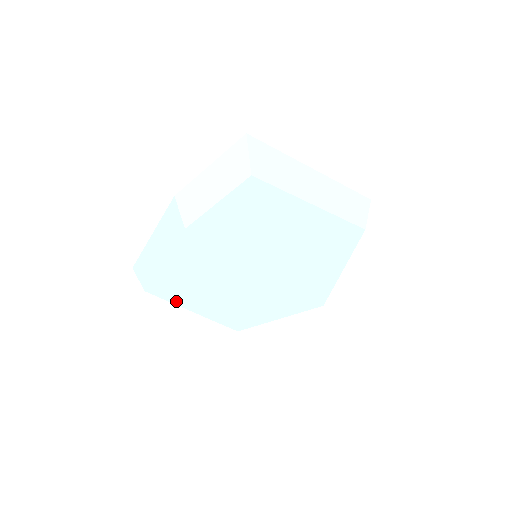
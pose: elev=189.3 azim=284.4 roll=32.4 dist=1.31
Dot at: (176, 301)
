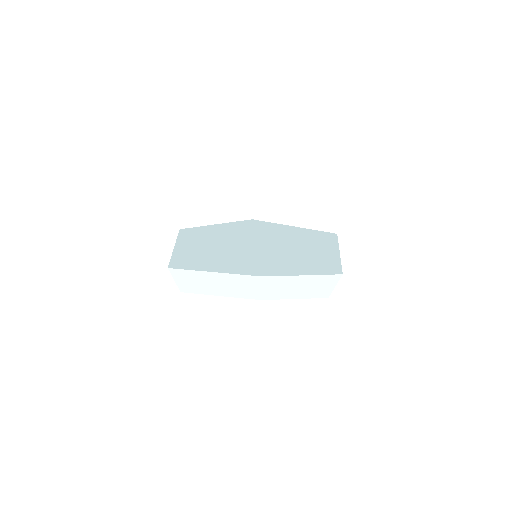
Dot at: occluded
